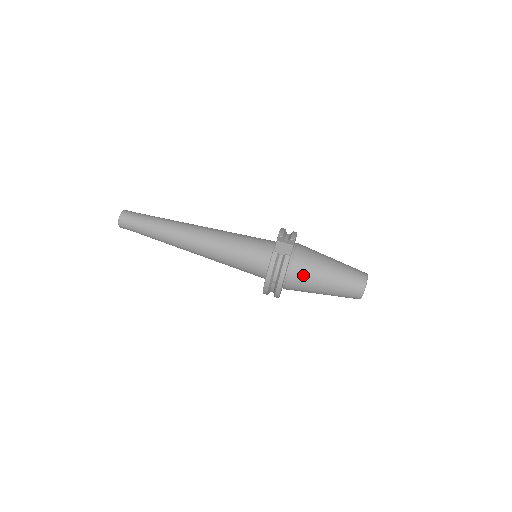
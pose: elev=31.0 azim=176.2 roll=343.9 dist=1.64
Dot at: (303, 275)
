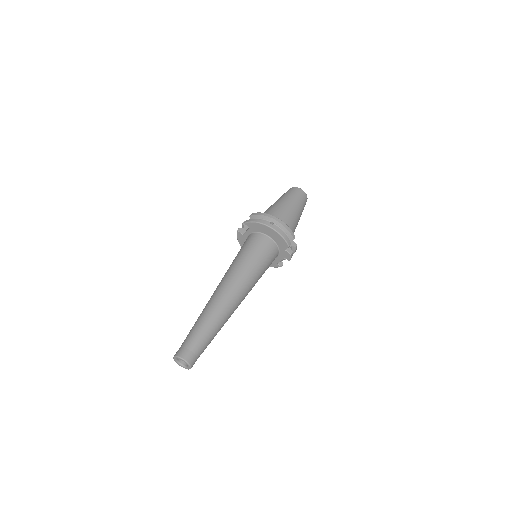
Dot at: (272, 212)
